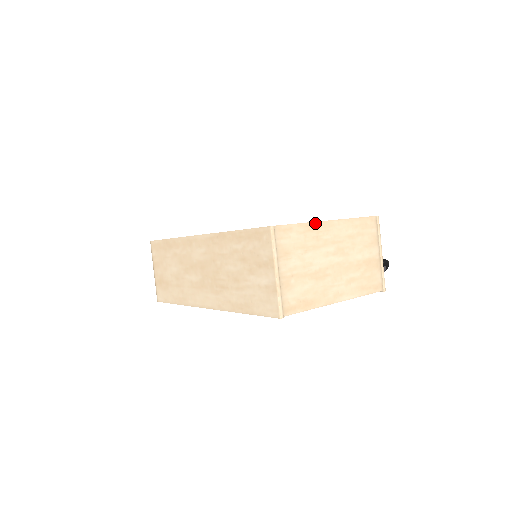
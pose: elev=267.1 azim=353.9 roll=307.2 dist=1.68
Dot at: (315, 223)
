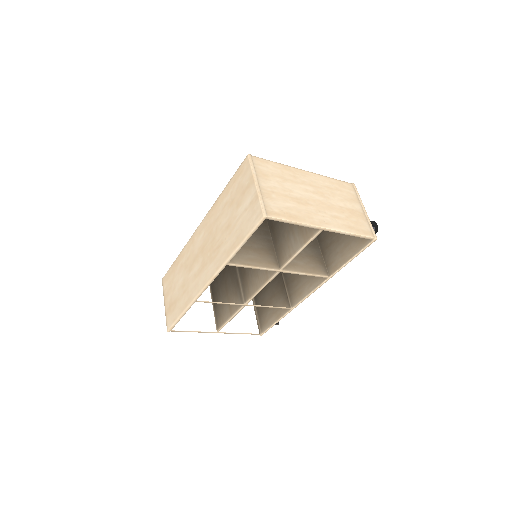
Dot at: (291, 167)
